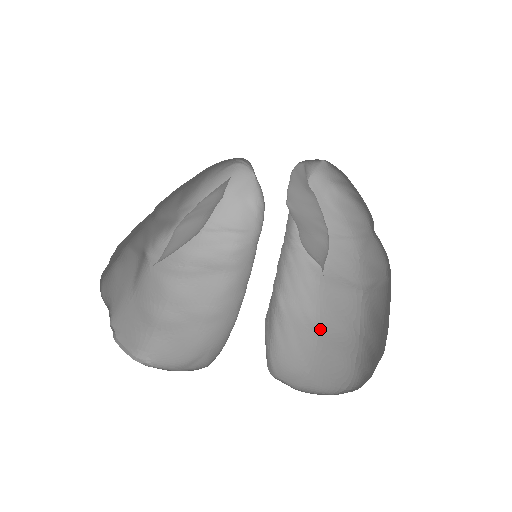
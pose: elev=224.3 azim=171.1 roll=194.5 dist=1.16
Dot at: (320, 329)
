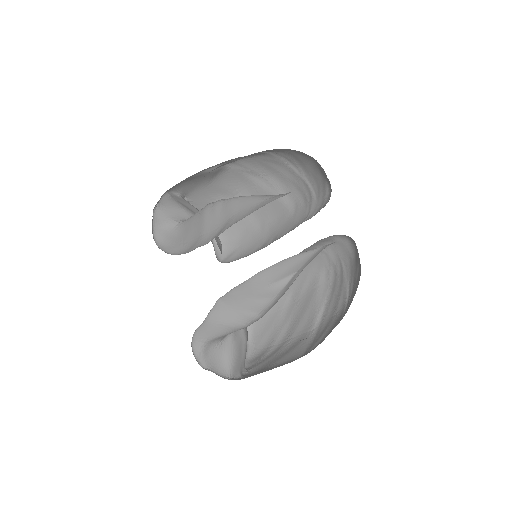
Dot at: (288, 307)
